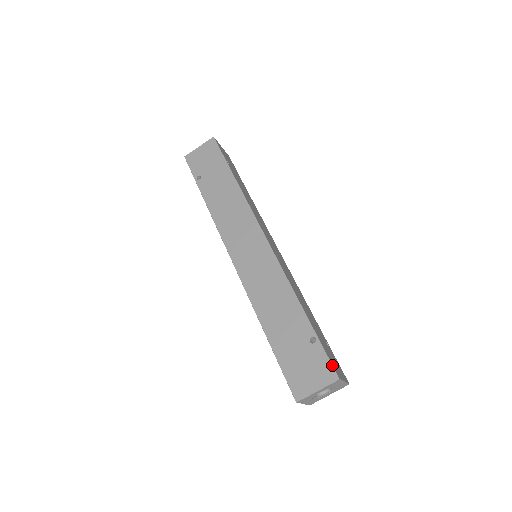
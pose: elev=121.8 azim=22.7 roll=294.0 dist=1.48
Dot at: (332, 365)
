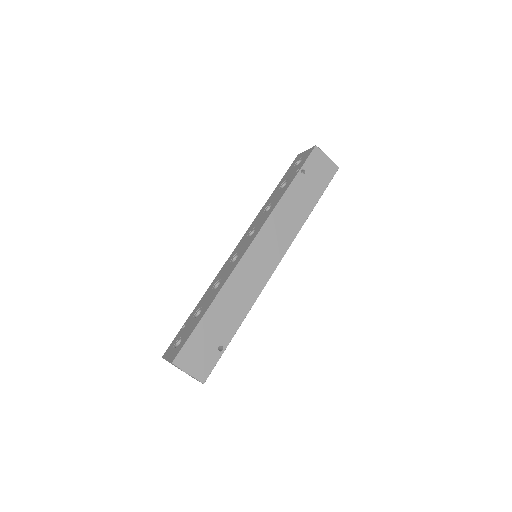
Dot at: occluded
